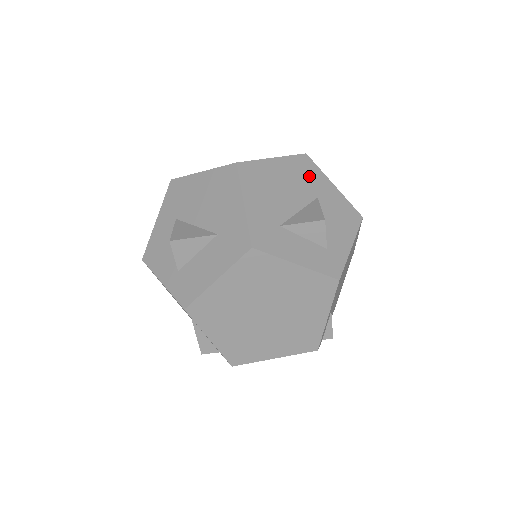
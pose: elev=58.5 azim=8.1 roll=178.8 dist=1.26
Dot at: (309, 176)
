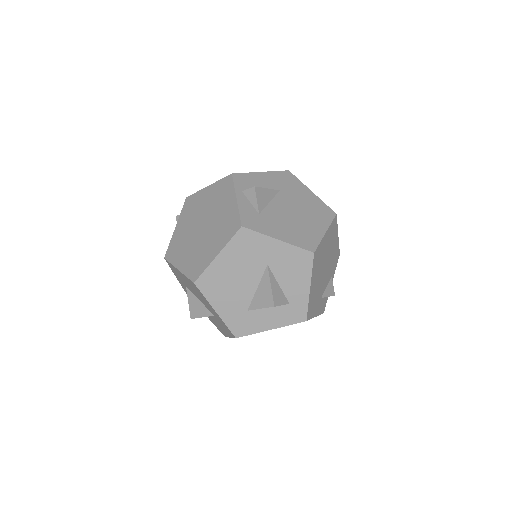
Dot at: (253, 249)
